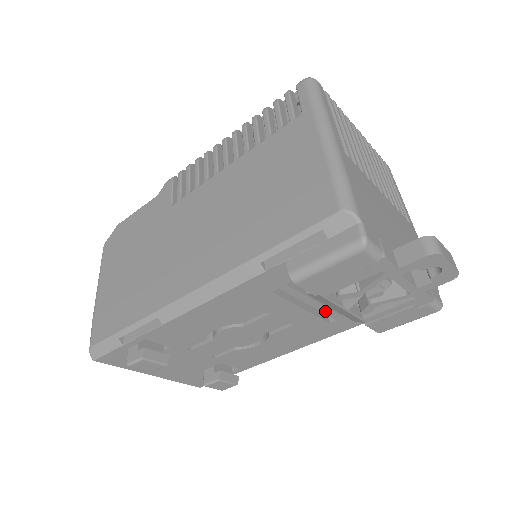
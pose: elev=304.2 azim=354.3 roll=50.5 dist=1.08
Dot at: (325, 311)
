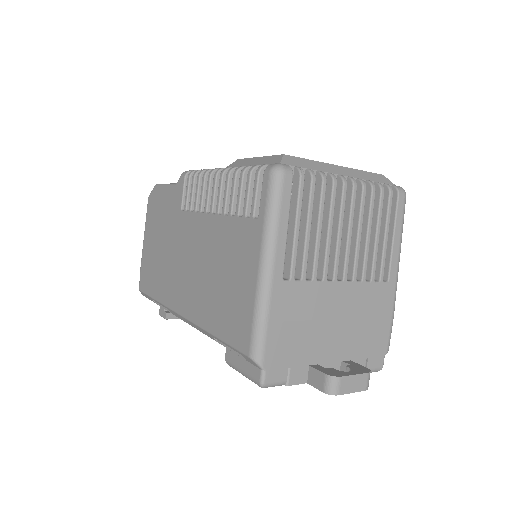
Dot at: occluded
